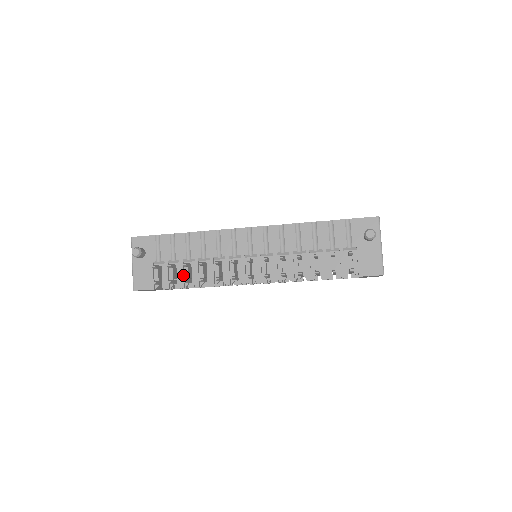
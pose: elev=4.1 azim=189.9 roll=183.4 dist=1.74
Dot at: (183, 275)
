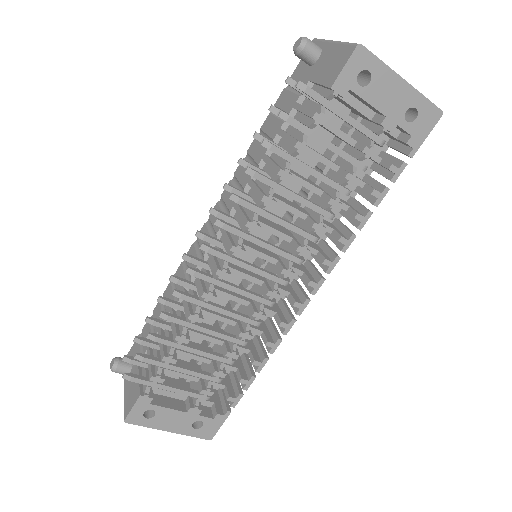
Dot at: occluded
